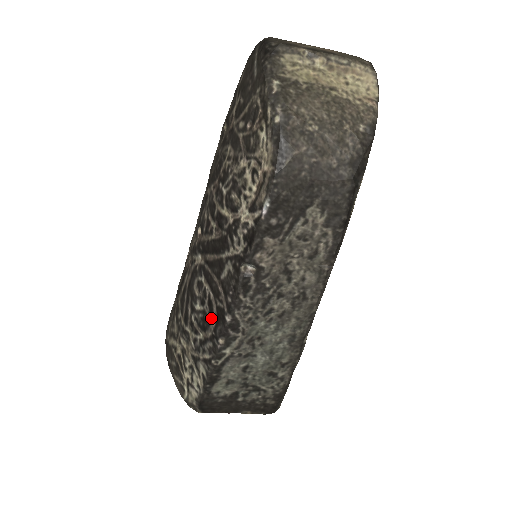
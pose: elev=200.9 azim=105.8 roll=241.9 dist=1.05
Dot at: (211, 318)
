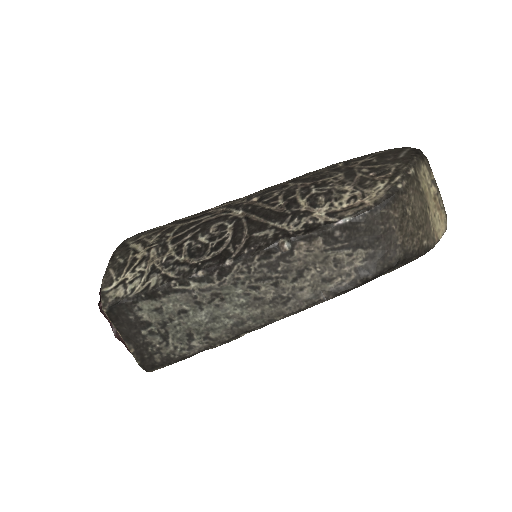
Dot at: (210, 253)
